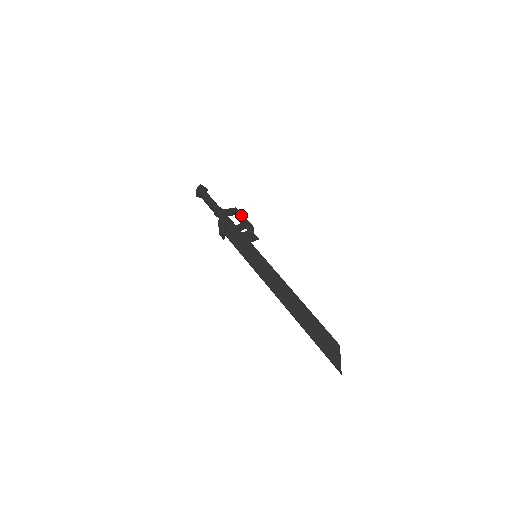
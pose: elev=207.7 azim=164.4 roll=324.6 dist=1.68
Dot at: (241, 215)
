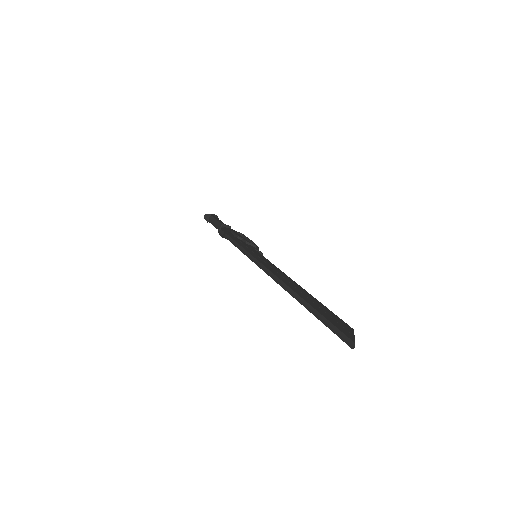
Dot at: occluded
